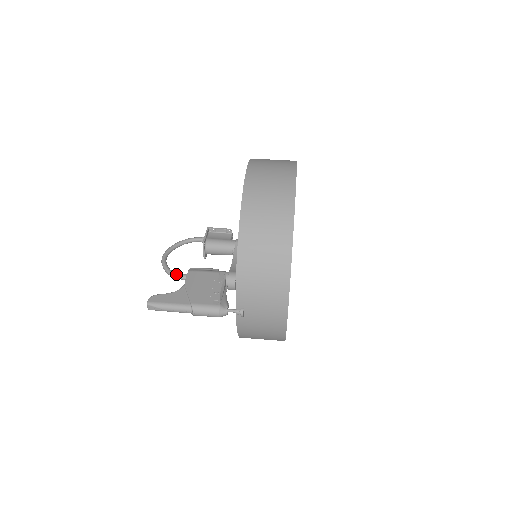
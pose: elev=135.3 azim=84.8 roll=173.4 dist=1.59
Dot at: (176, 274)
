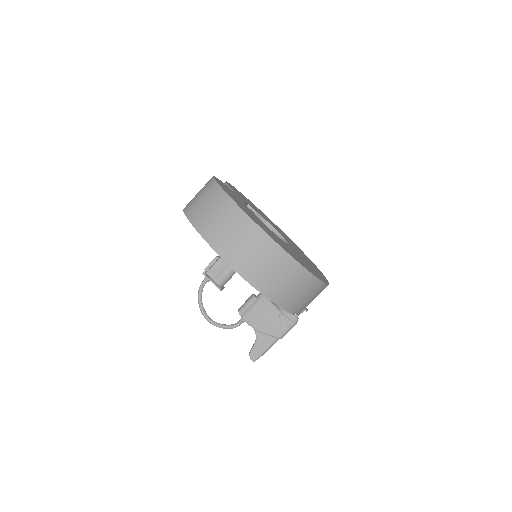
Dot at: (237, 326)
